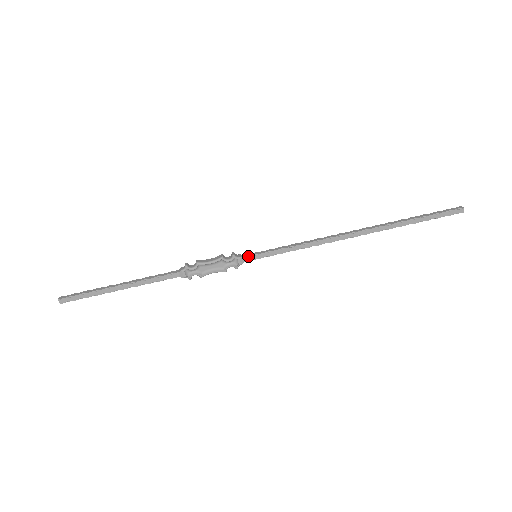
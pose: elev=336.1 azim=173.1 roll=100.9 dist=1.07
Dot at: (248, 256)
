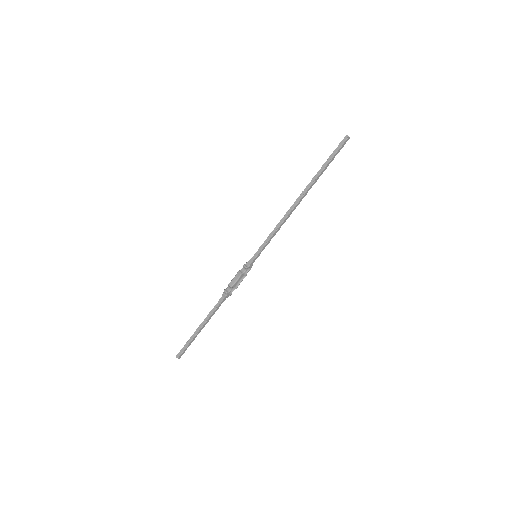
Dot at: (253, 261)
